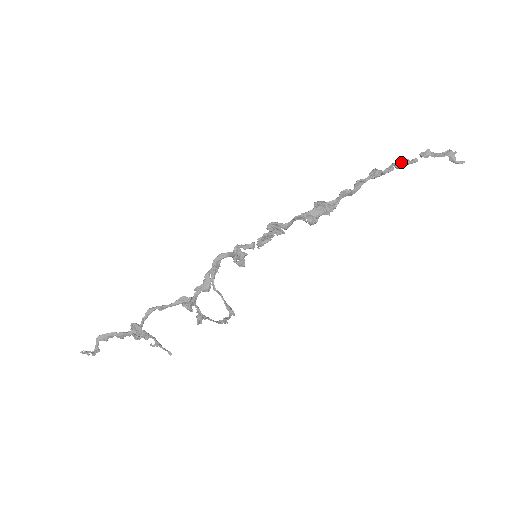
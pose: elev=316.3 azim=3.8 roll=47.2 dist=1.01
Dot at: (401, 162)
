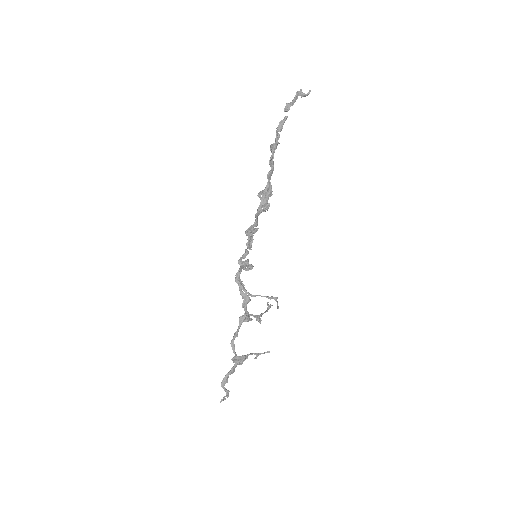
Dot at: (279, 126)
